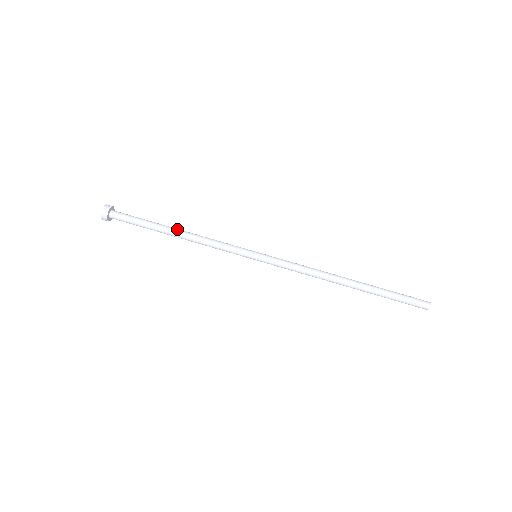
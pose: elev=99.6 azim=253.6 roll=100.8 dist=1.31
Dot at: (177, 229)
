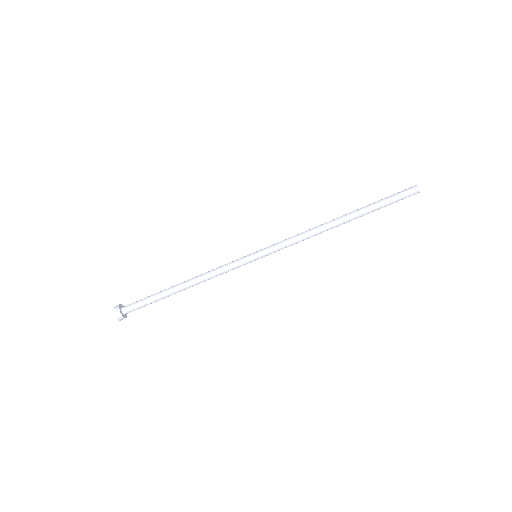
Dot at: (181, 284)
